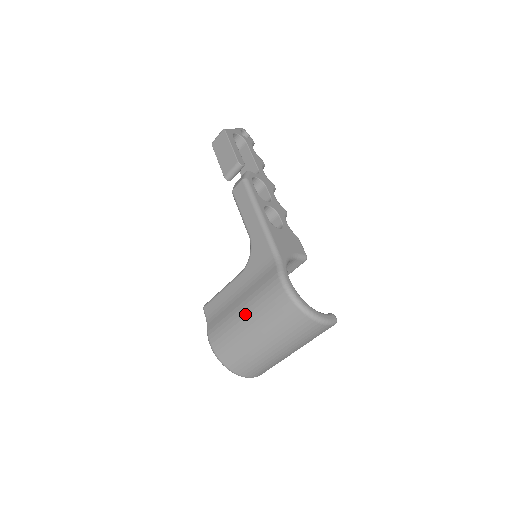
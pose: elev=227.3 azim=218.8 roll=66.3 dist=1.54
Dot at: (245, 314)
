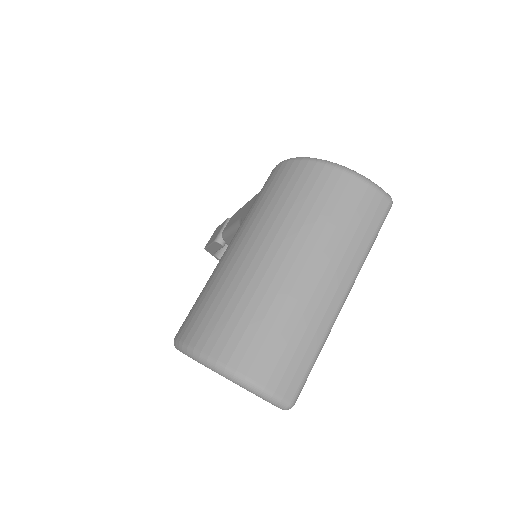
Dot at: (232, 242)
